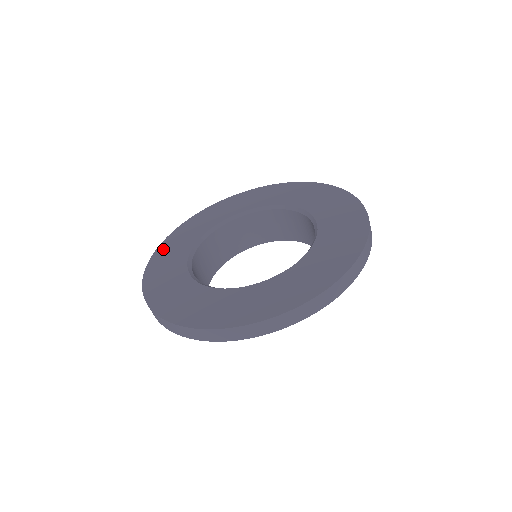
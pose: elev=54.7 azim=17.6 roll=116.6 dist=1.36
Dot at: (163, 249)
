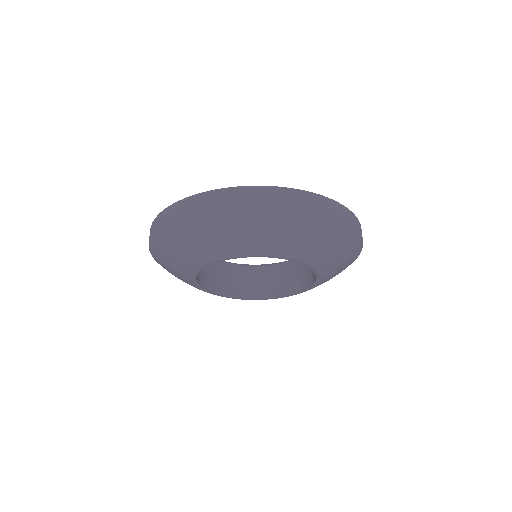
Dot at: occluded
